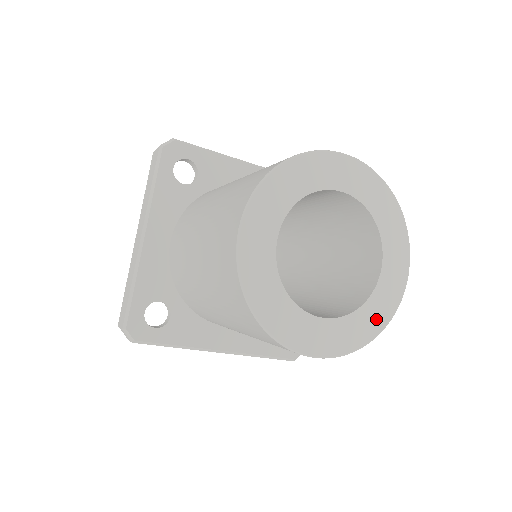
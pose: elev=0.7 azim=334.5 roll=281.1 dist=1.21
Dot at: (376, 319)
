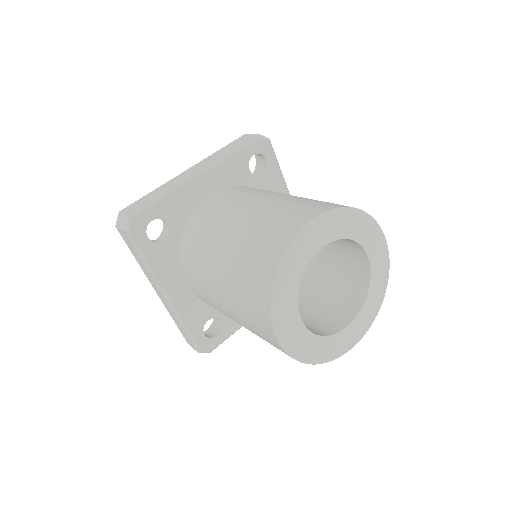
Dot at: (321, 353)
